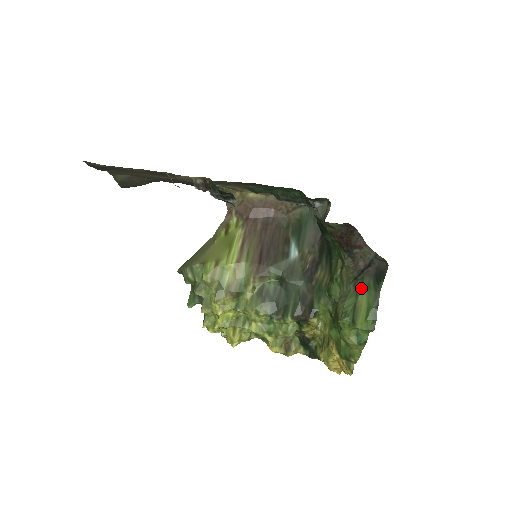
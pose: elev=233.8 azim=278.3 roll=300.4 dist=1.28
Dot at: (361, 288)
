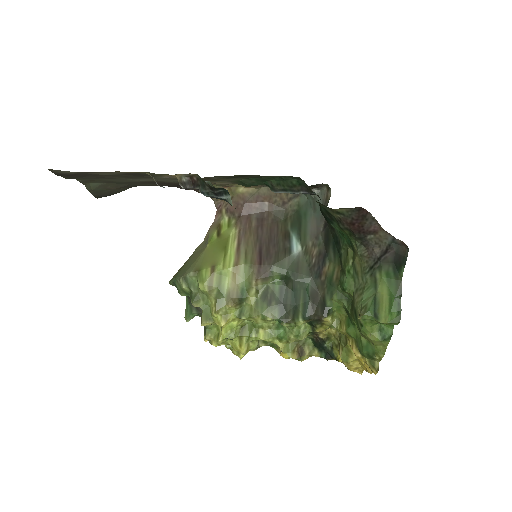
Dot at: (379, 278)
